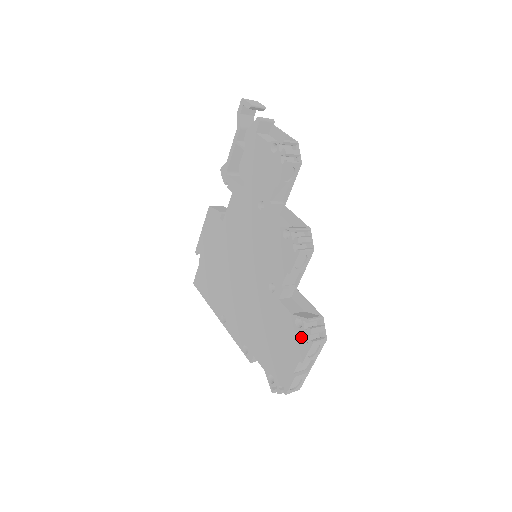
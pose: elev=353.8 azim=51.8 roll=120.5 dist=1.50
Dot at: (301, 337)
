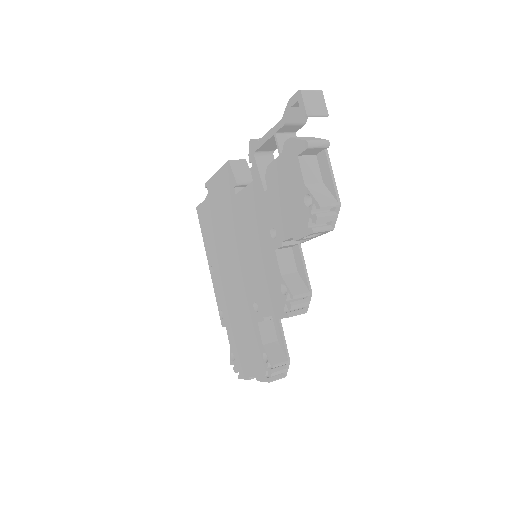
Dot at: (263, 368)
